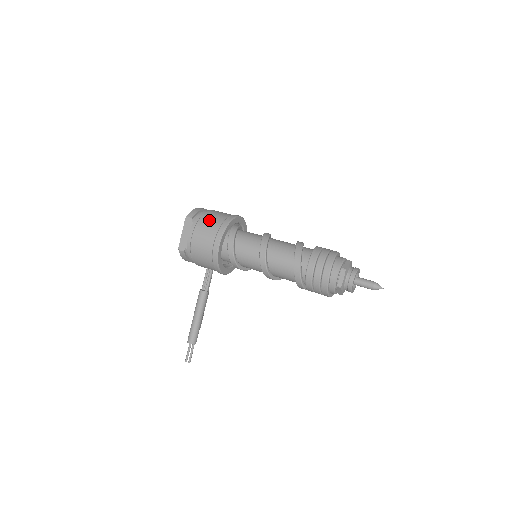
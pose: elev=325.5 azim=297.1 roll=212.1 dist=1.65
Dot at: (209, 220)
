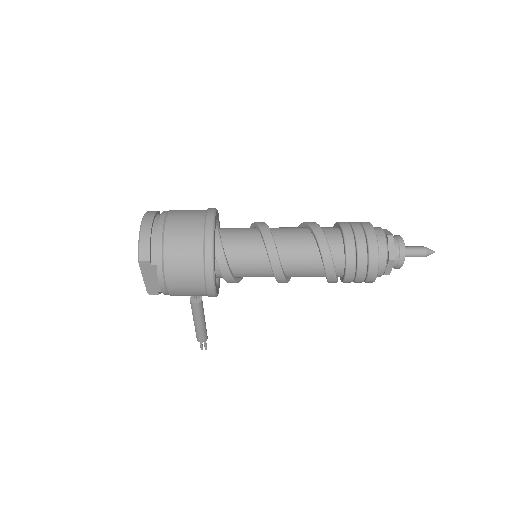
Dot at: (180, 258)
